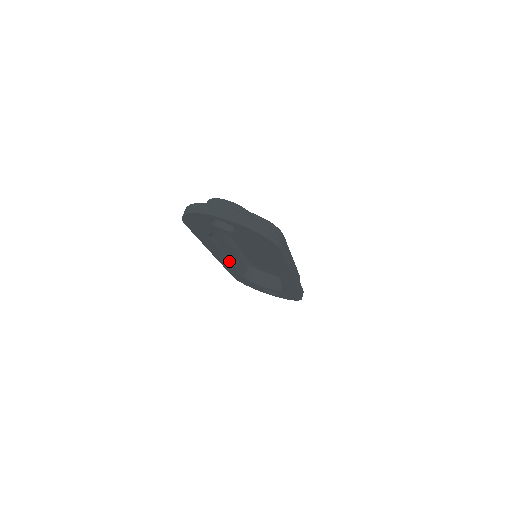
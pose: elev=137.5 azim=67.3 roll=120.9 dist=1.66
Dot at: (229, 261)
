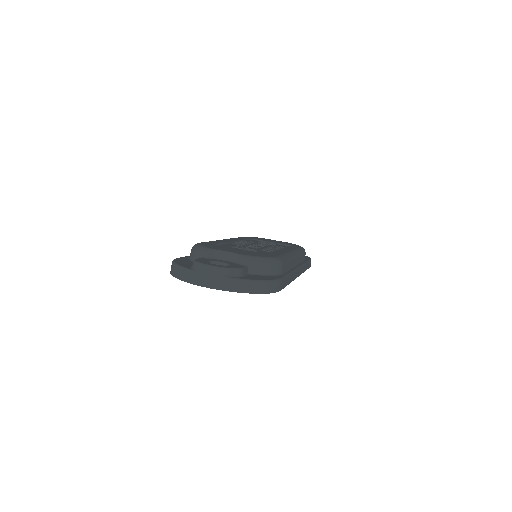
Dot at: occluded
